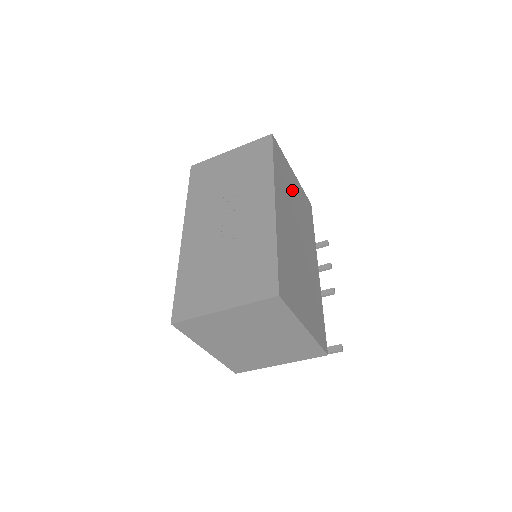
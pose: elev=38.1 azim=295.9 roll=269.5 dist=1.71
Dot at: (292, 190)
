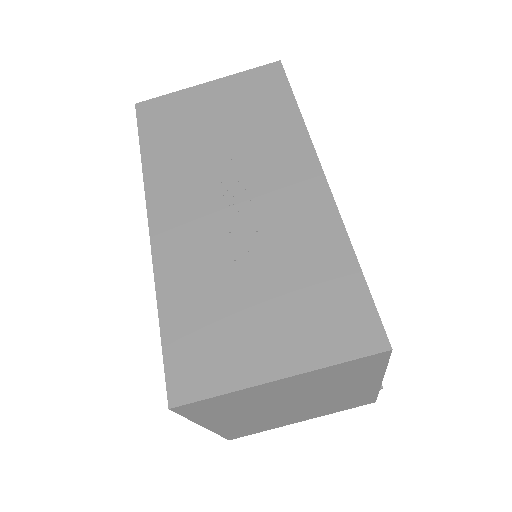
Dot at: occluded
